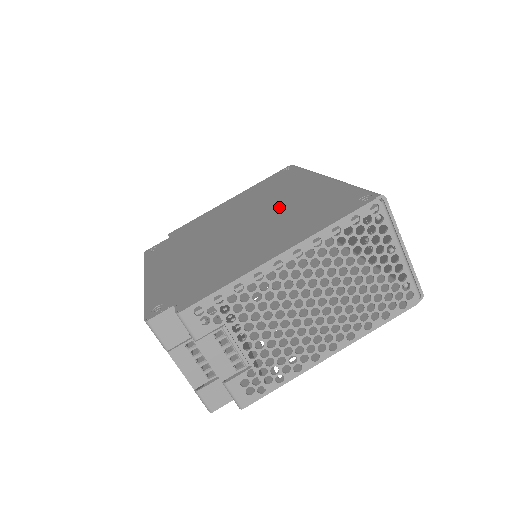
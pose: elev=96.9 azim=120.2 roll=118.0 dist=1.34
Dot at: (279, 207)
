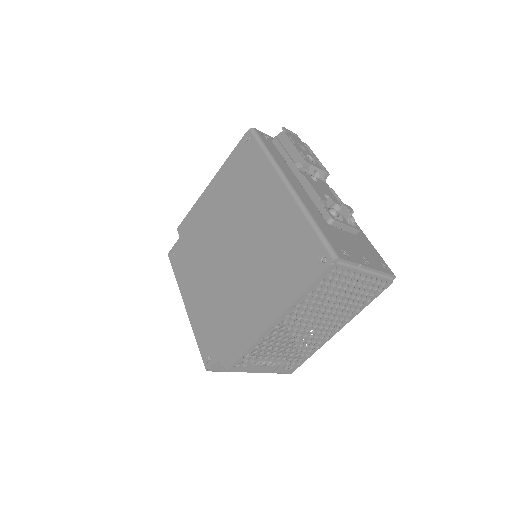
Dot at: (257, 232)
